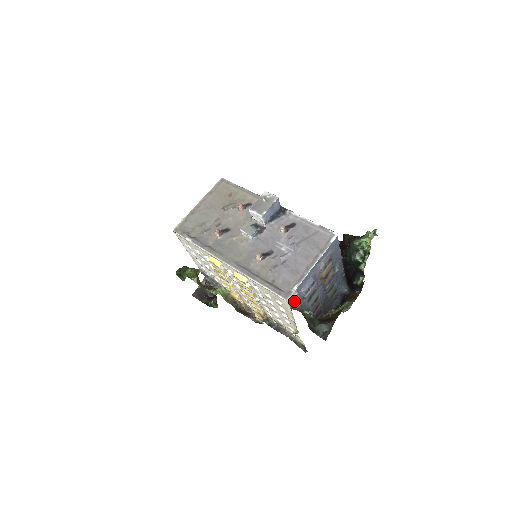
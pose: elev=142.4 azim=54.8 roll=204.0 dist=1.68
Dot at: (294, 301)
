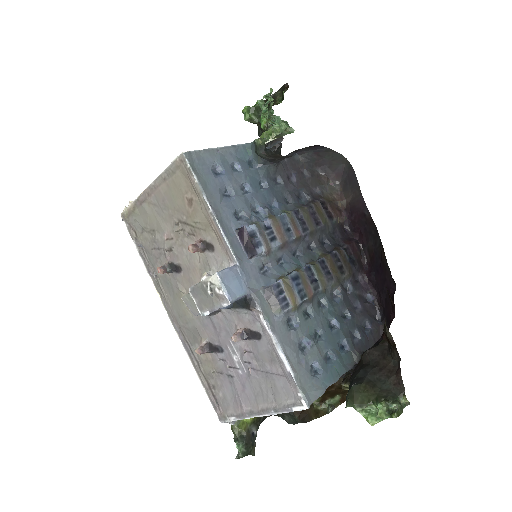
Dot at: occluded
